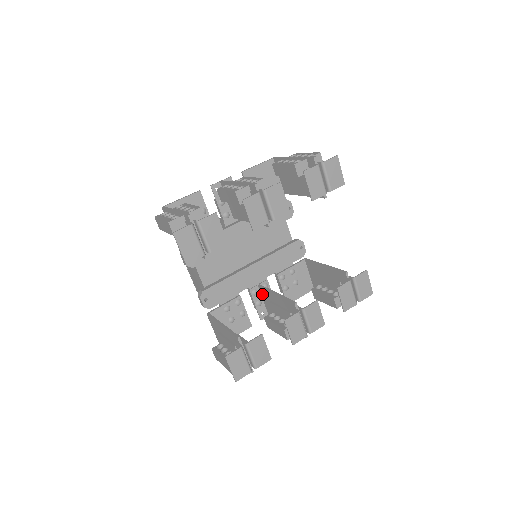
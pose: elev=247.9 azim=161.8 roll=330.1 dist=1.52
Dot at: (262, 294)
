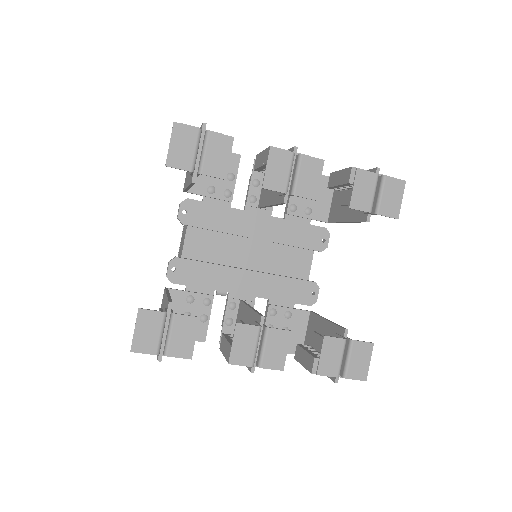
Dot at: (239, 312)
